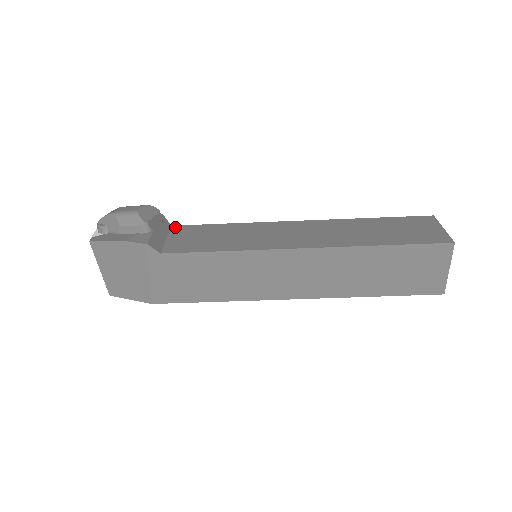
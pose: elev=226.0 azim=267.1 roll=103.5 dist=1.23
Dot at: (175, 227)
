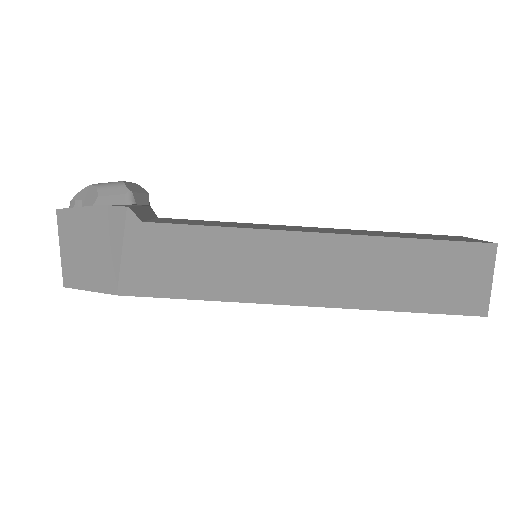
Dot at: (163, 218)
